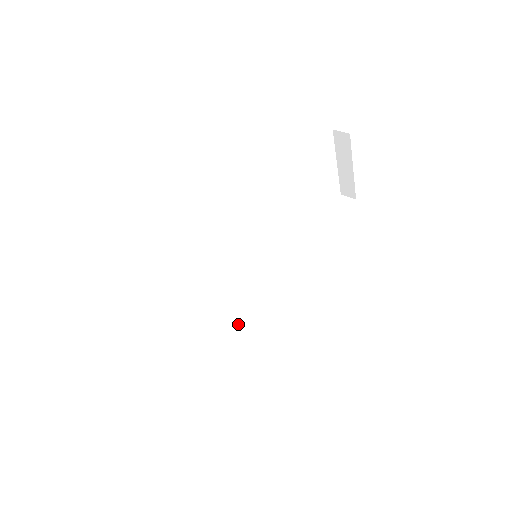
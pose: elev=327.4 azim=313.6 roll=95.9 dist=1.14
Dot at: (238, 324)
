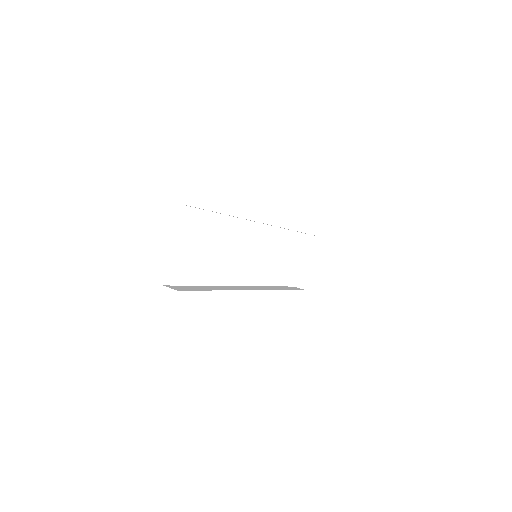
Dot at: occluded
